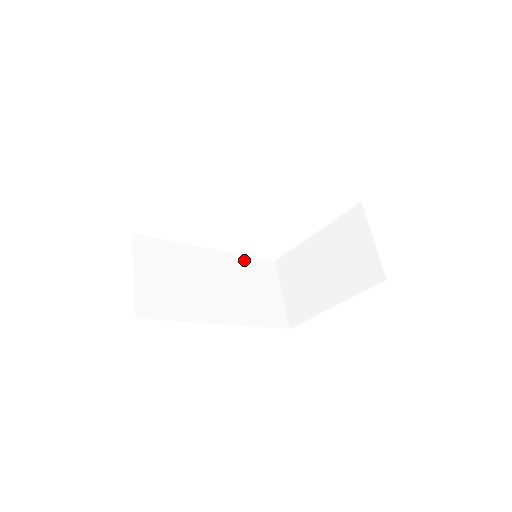
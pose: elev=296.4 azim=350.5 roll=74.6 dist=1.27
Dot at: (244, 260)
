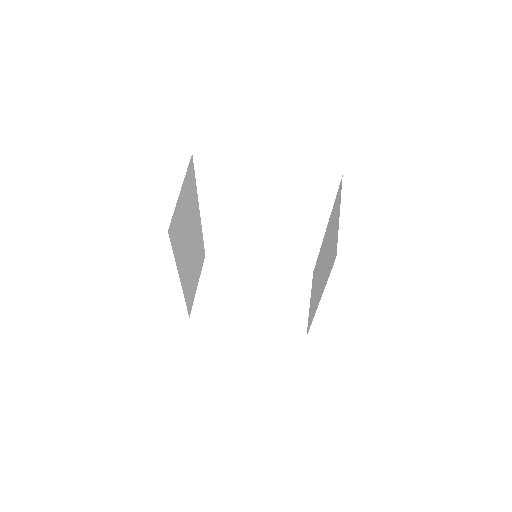
Dot at: (201, 239)
